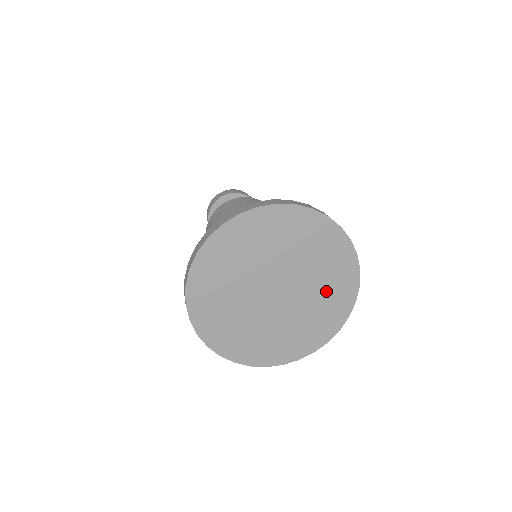
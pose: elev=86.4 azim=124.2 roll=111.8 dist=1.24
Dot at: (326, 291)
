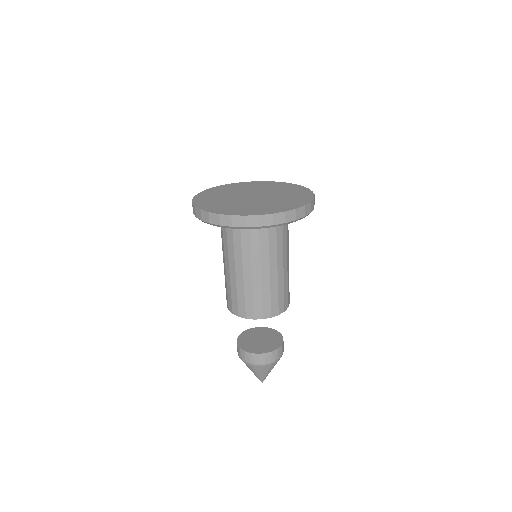
Dot at: (285, 200)
